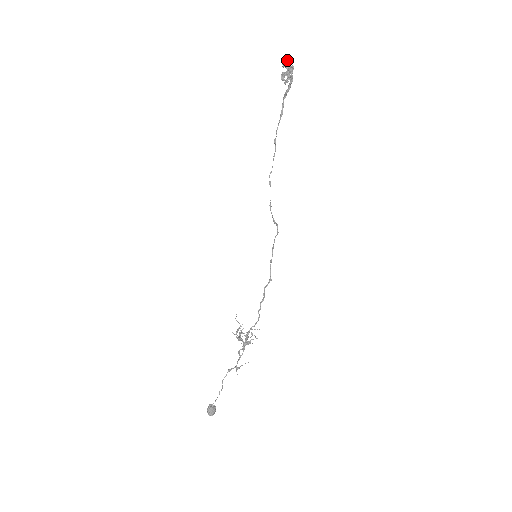
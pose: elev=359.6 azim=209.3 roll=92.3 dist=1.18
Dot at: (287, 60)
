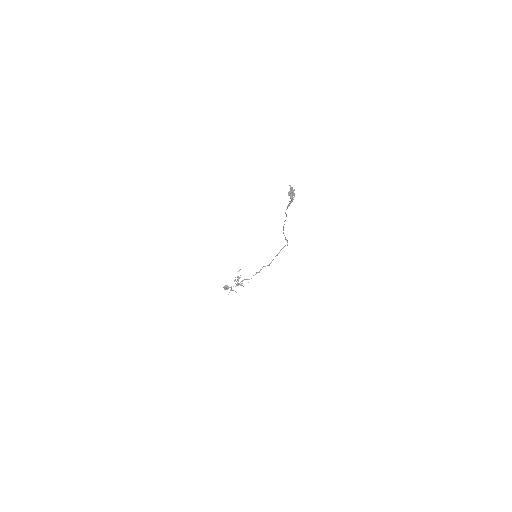
Dot at: (291, 190)
